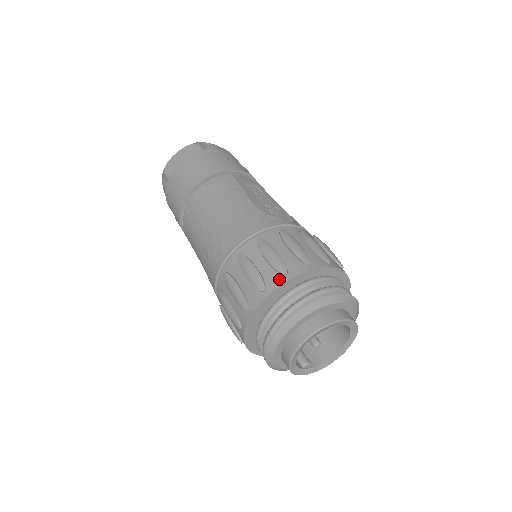
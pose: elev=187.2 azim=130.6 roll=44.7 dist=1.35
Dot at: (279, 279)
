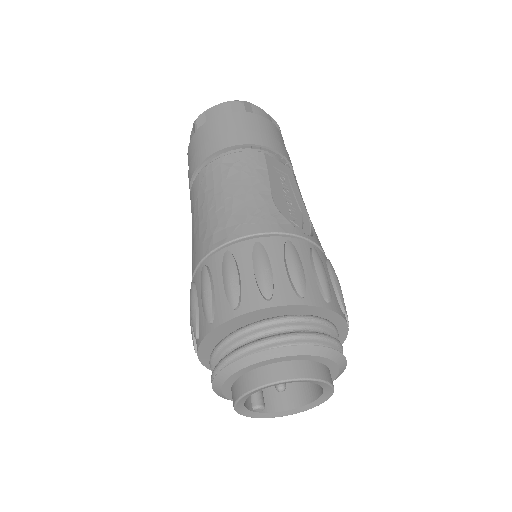
Dot at: (258, 302)
